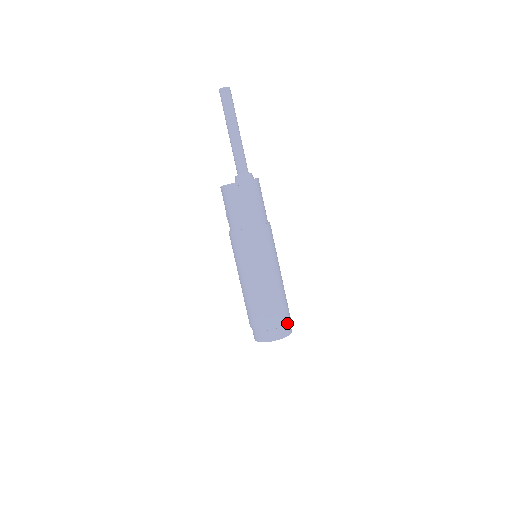
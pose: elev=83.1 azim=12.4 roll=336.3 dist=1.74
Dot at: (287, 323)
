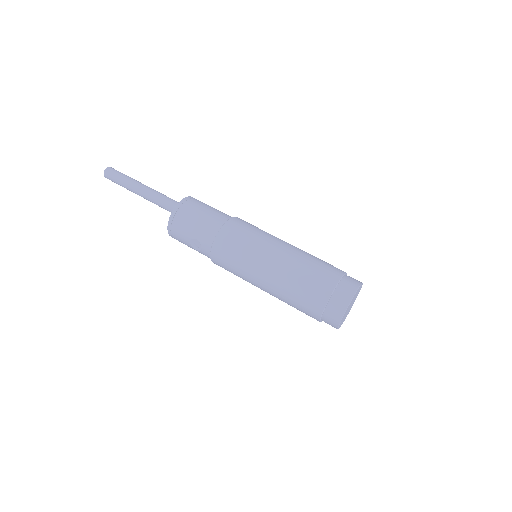
Dot at: (347, 276)
